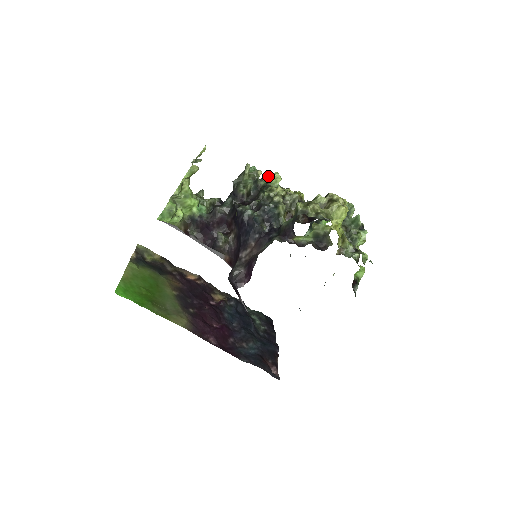
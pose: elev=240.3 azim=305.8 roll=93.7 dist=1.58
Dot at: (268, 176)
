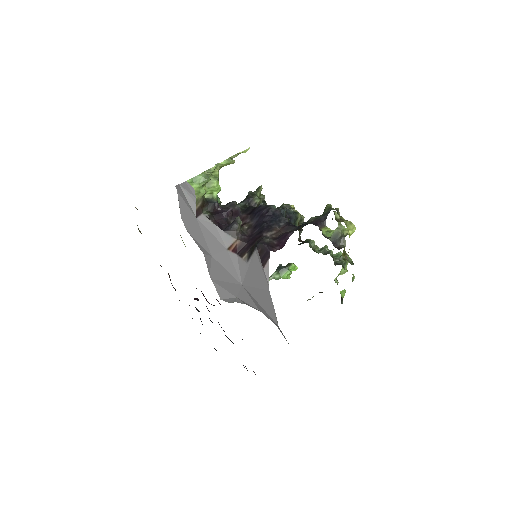
Dot at: occluded
